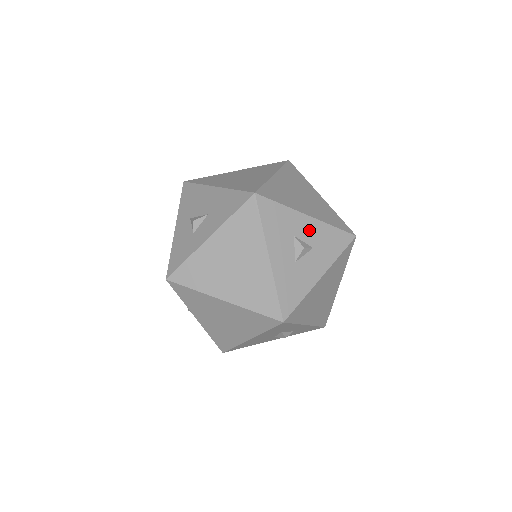
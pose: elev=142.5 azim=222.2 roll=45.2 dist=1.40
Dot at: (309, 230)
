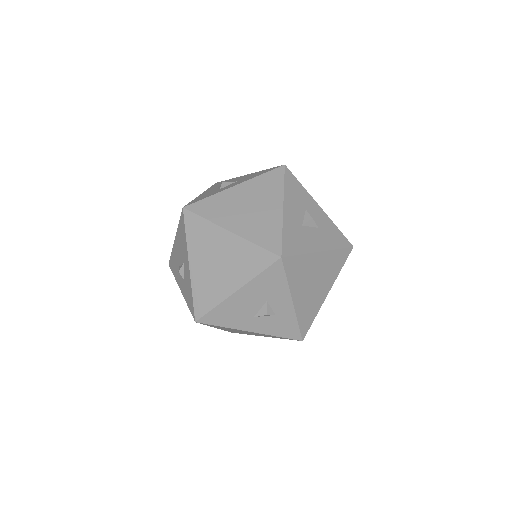
Dot at: (318, 215)
